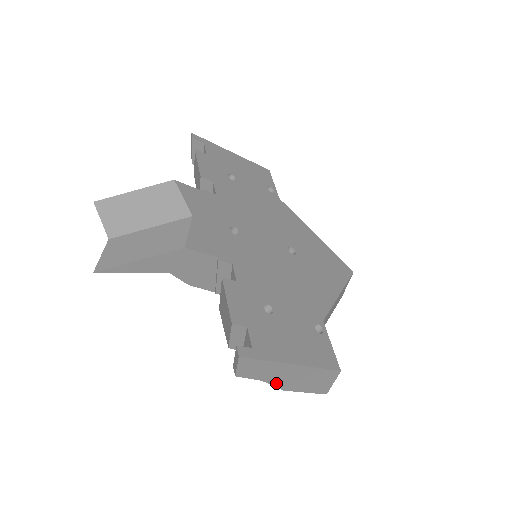
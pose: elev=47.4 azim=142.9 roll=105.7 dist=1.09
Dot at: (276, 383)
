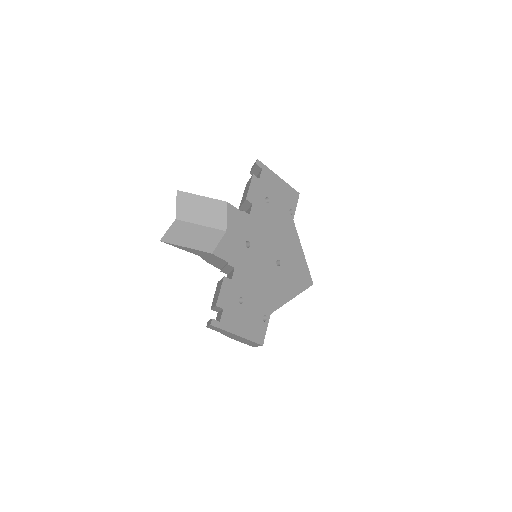
Dot at: (227, 335)
